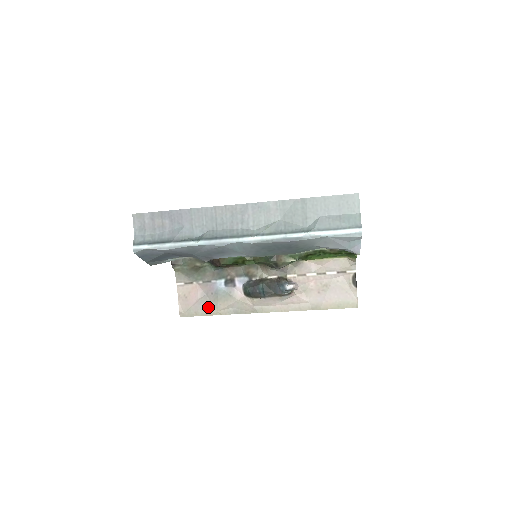
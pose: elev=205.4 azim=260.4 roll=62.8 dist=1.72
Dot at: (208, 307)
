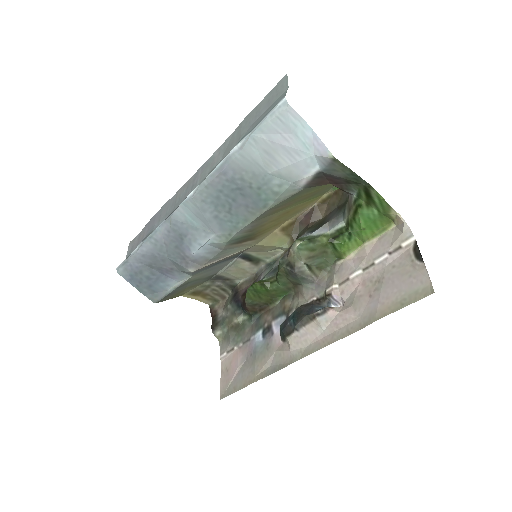
Dot at: (246, 375)
